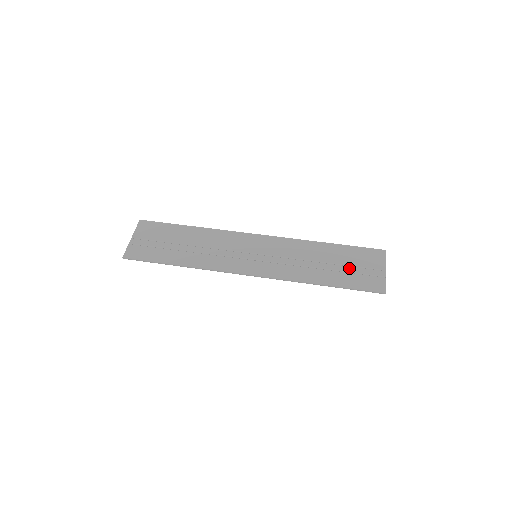
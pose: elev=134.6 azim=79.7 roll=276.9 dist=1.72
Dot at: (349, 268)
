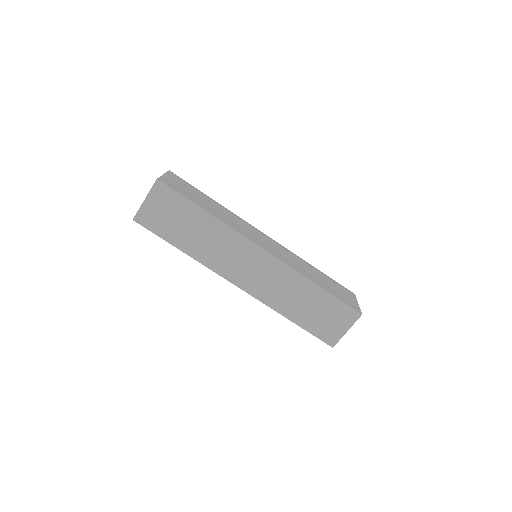
Dot at: (320, 317)
